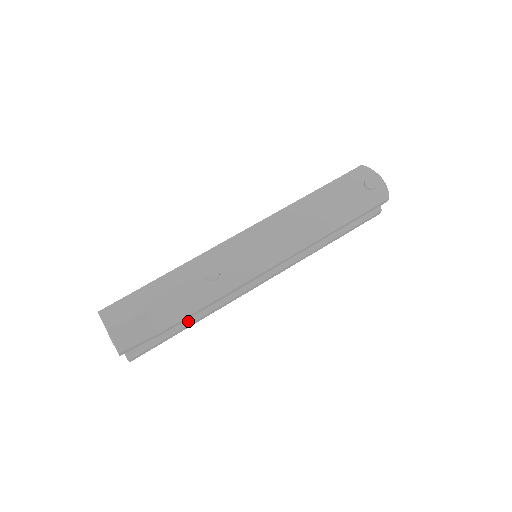
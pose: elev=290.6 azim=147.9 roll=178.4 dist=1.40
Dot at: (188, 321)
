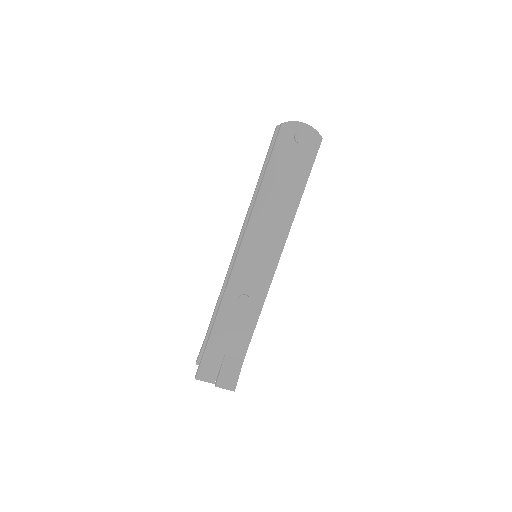
Dot at: occluded
